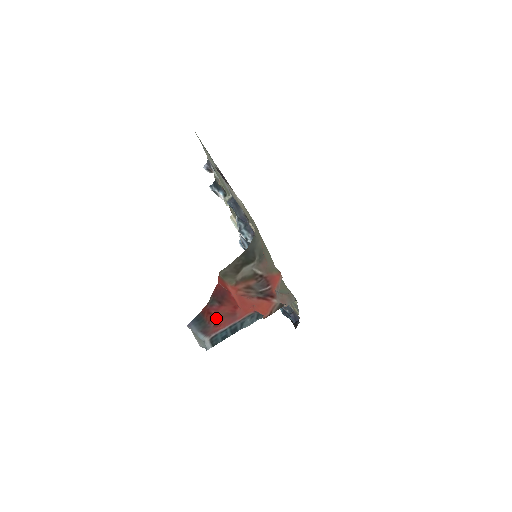
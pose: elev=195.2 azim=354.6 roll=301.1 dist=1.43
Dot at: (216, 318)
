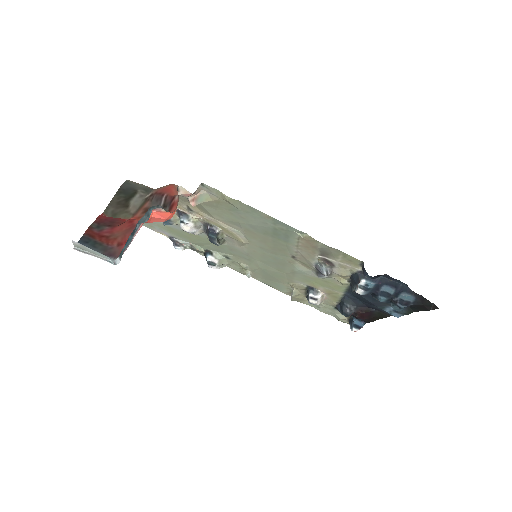
Dot at: (116, 239)
